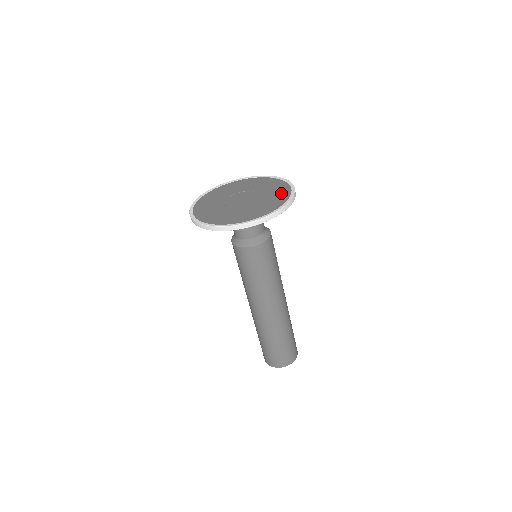
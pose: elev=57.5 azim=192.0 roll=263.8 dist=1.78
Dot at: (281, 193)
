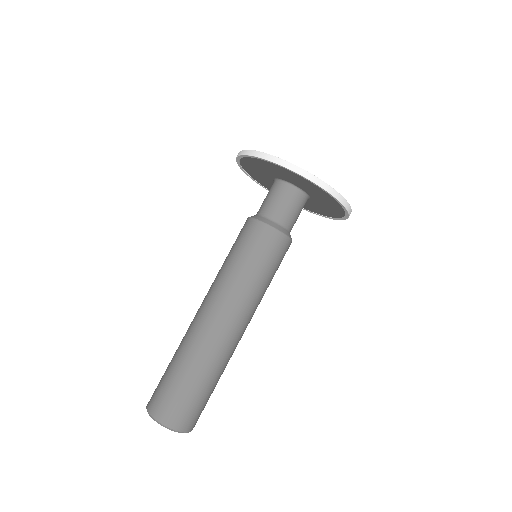
Dot at: occluded
